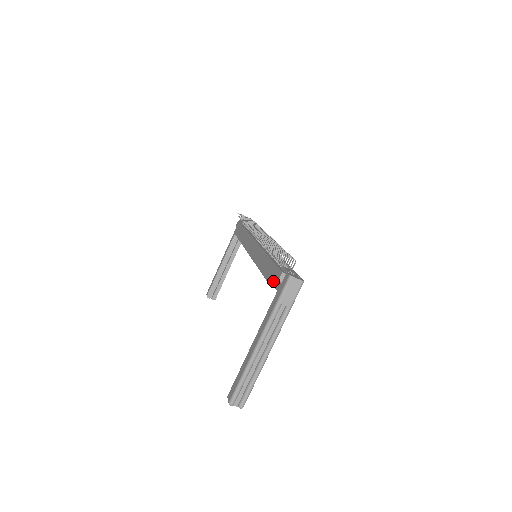
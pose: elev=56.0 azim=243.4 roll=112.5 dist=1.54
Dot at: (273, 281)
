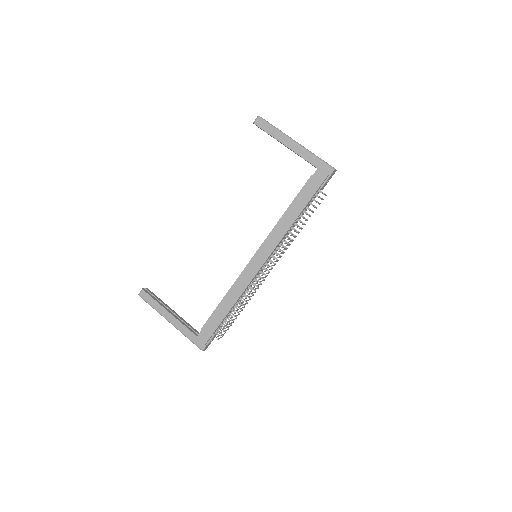
Dot at: (203, 333)
